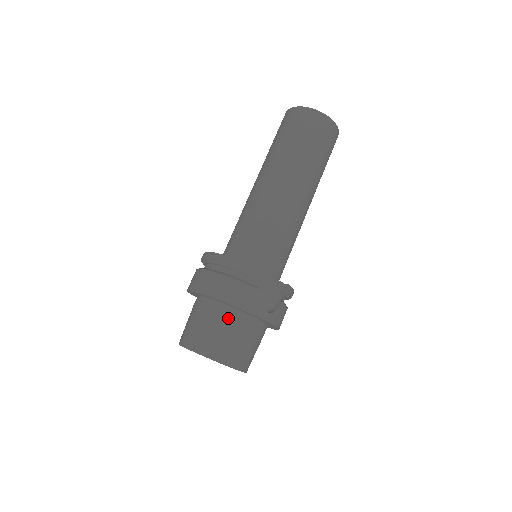
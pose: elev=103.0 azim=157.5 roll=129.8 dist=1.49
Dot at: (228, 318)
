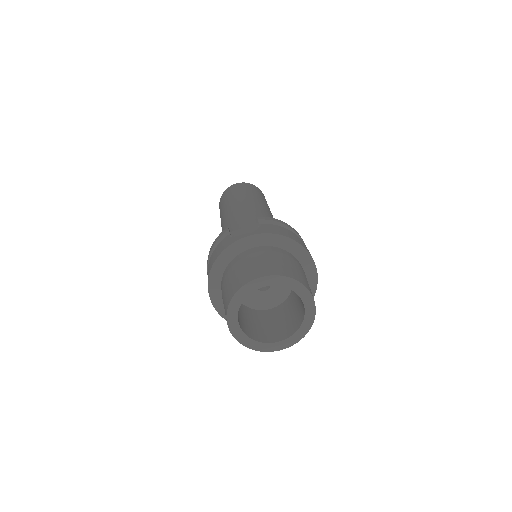
Dot at: (229, 270)
